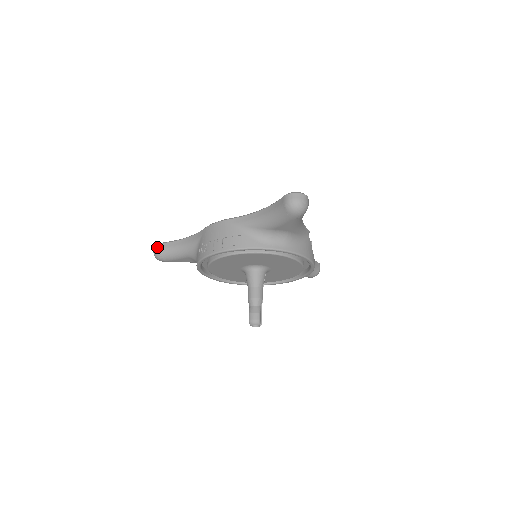
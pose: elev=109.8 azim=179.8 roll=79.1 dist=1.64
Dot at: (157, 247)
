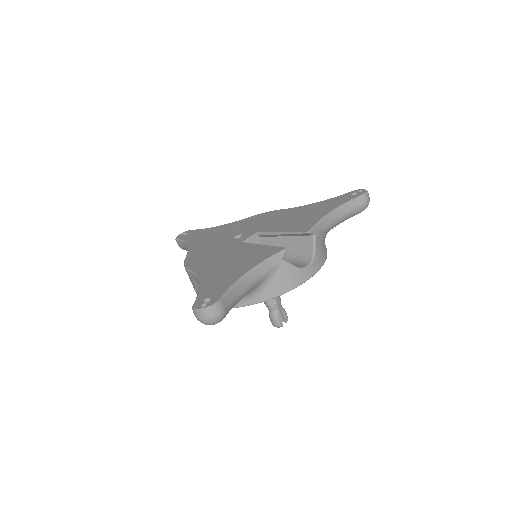
Dot at: (177, 243)
